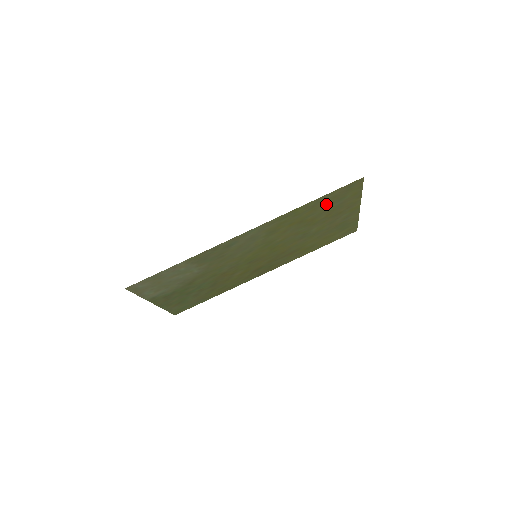
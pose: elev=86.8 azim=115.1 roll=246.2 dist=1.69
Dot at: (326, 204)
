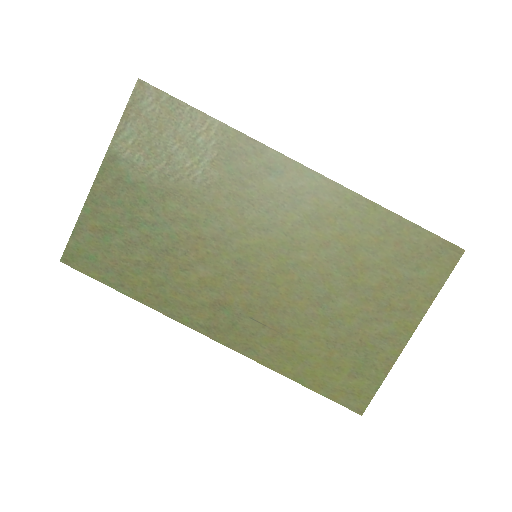
Dot at: (398, 252)
